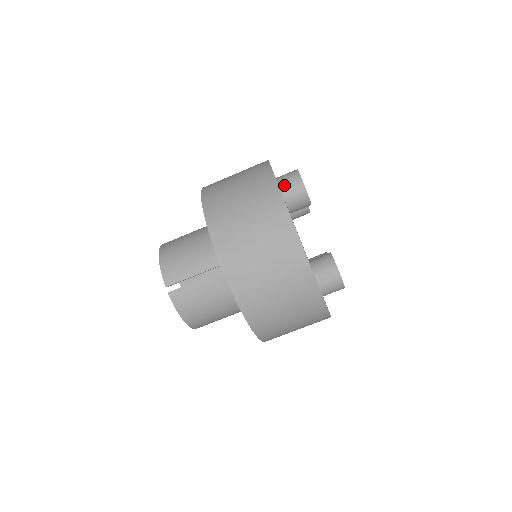
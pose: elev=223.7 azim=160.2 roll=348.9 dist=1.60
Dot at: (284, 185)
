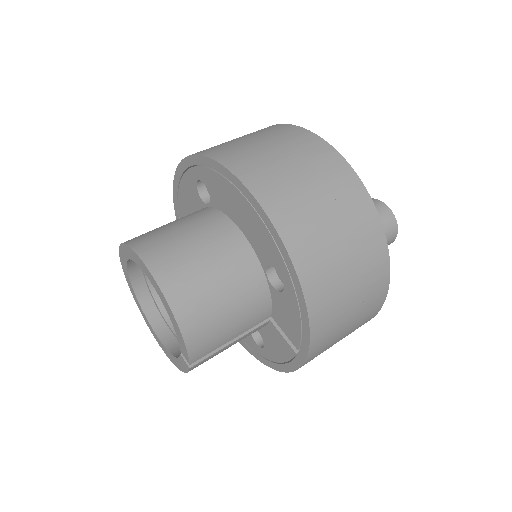
Dot at: occluded
